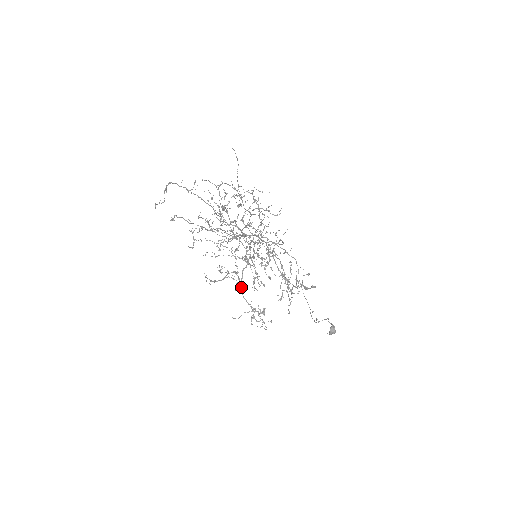
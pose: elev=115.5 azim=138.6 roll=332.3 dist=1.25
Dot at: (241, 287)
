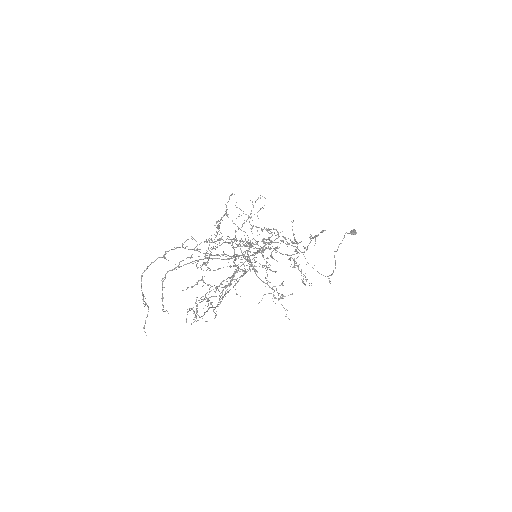
Dot at: occluded
